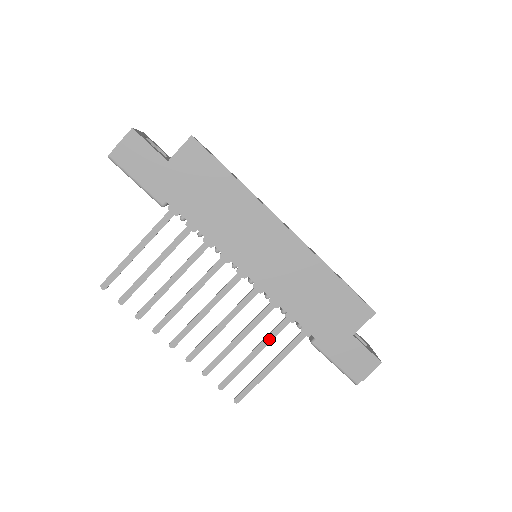
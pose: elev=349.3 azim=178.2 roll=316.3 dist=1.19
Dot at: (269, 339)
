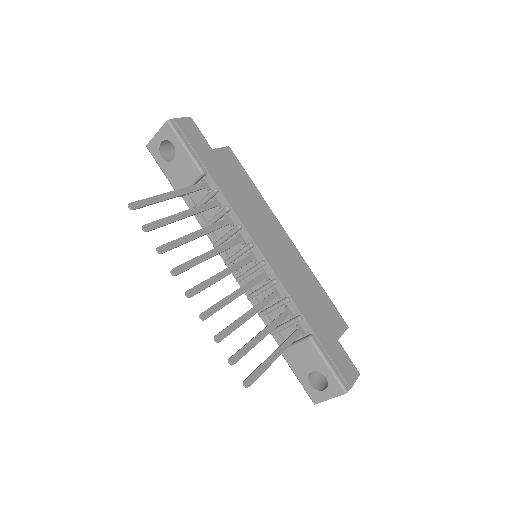
Dot at: (274, 324)
